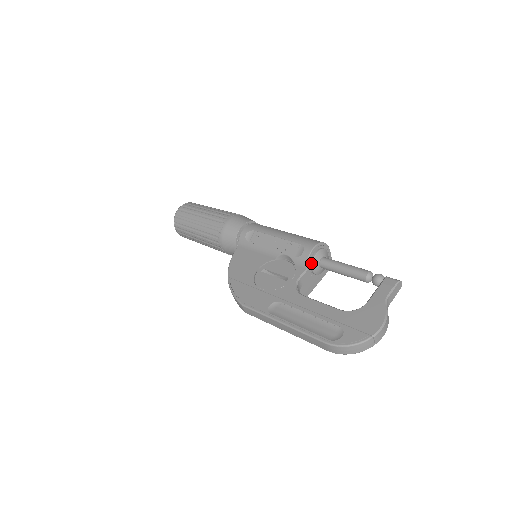
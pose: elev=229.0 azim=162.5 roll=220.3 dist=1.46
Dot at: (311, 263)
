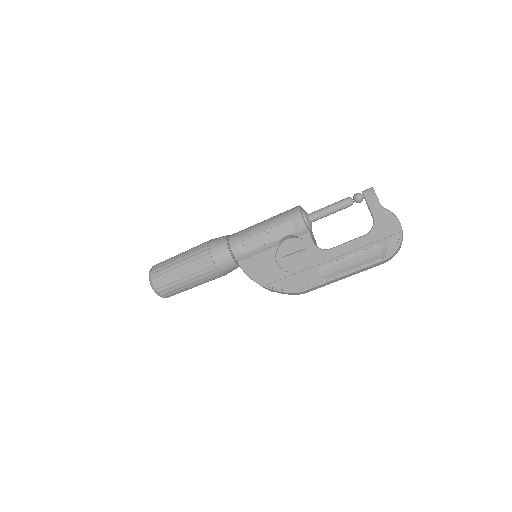
Dot at: (307, 226)
